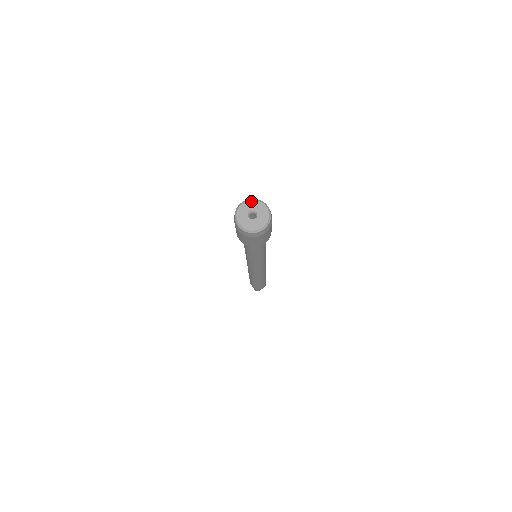
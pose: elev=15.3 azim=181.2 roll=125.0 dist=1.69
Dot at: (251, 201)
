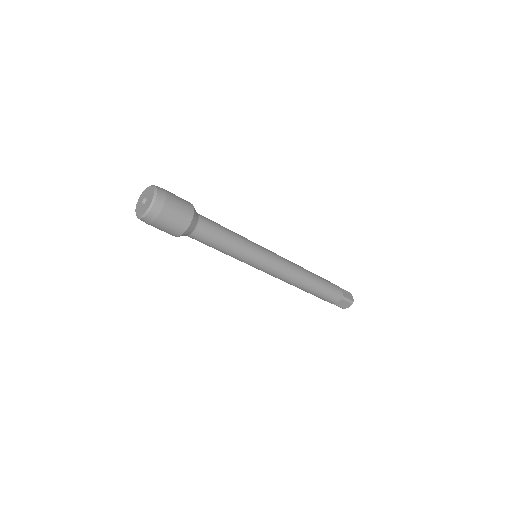
Dot at: (149, 187)
